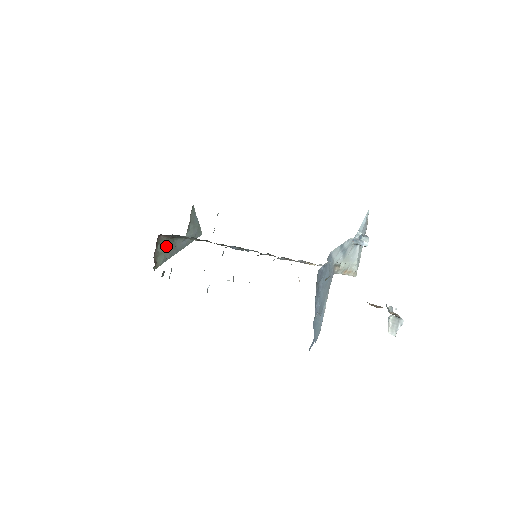
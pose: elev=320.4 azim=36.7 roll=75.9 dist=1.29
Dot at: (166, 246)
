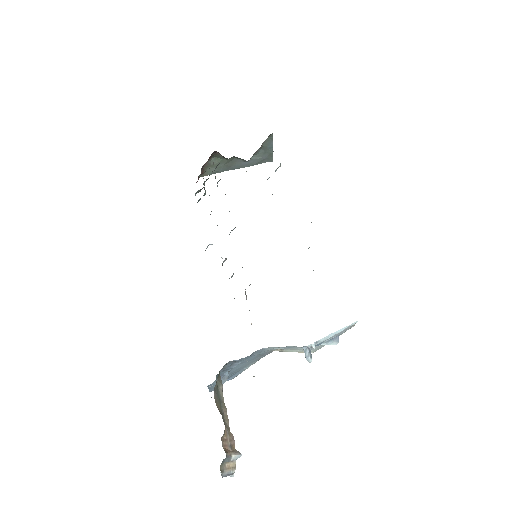
Dot at: (221, 161)
